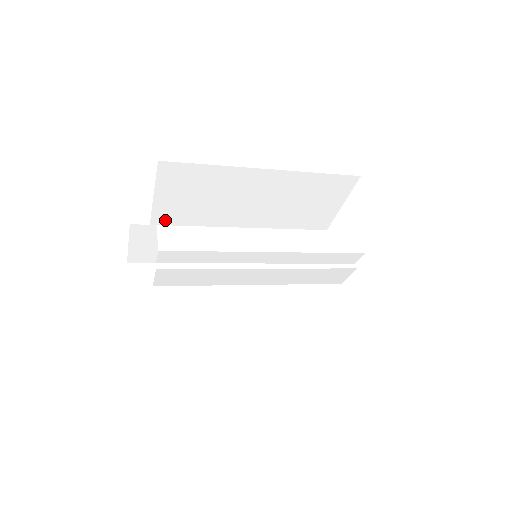
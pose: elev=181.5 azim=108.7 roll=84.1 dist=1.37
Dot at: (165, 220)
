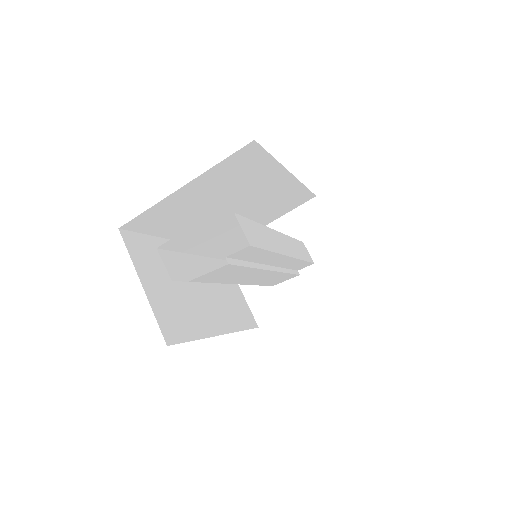
Dot at: (179, 198)
